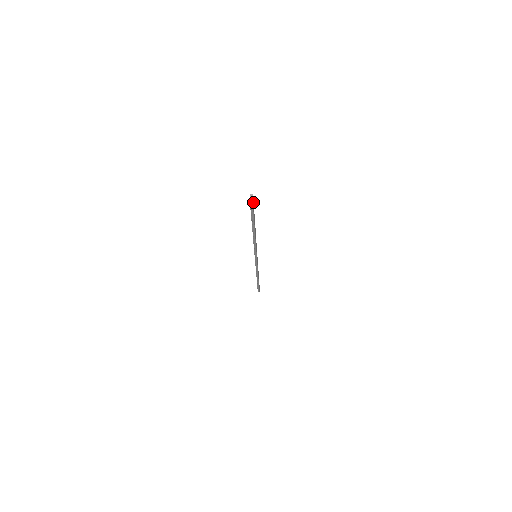
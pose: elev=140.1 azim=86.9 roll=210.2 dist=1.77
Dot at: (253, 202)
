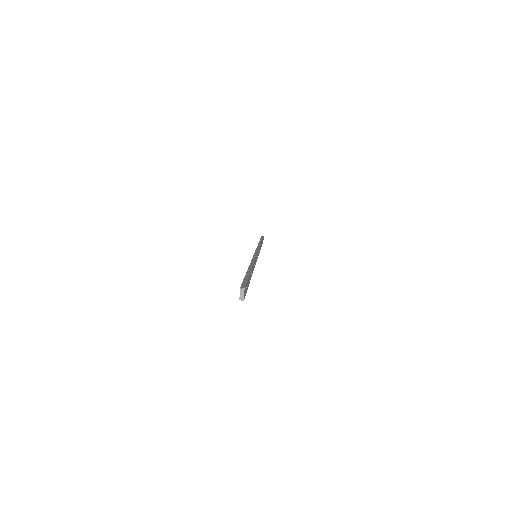
Dot at: (245, 285)
